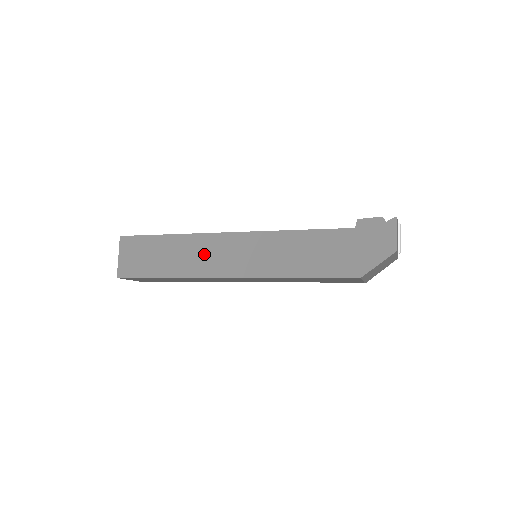
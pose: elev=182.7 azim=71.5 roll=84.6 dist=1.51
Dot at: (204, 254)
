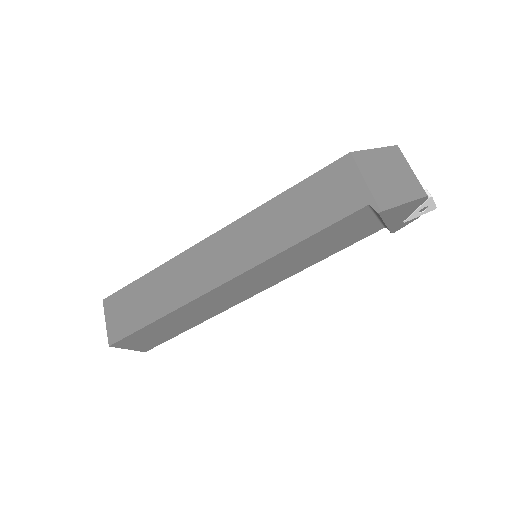
Dot at: occluded
